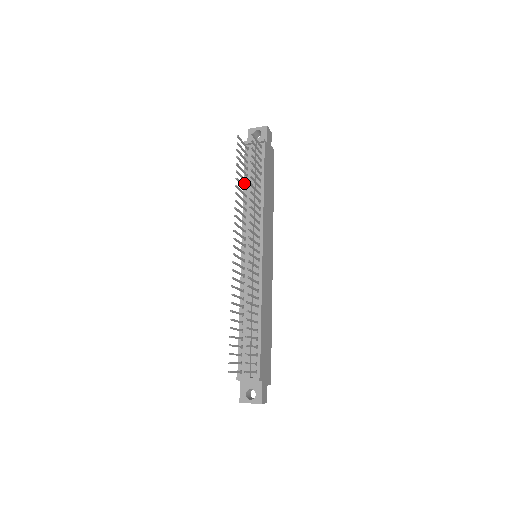
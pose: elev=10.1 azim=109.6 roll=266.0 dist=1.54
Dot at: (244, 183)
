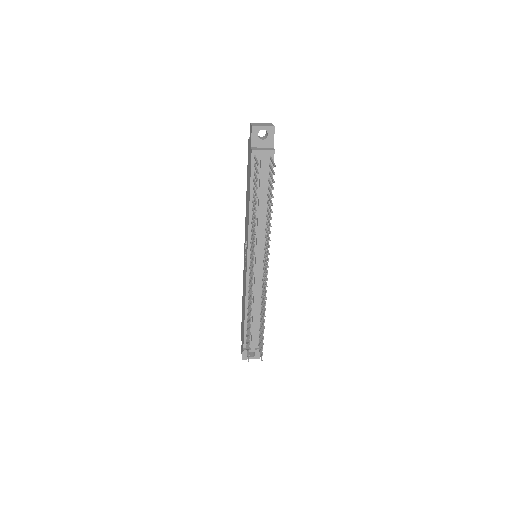
Dot at: (250, 195)
